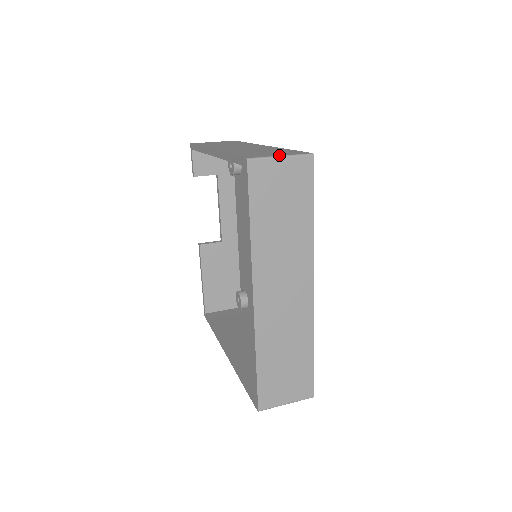
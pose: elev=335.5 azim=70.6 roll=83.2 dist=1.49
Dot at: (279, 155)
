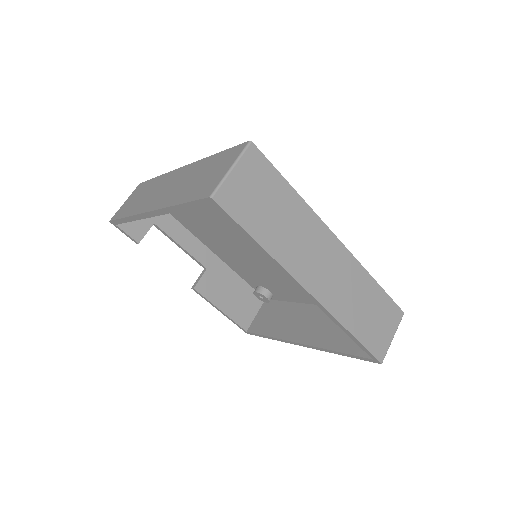
Dot at: (228, 169)
